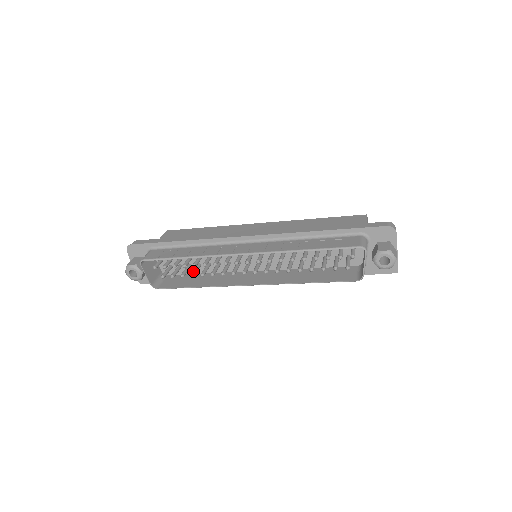
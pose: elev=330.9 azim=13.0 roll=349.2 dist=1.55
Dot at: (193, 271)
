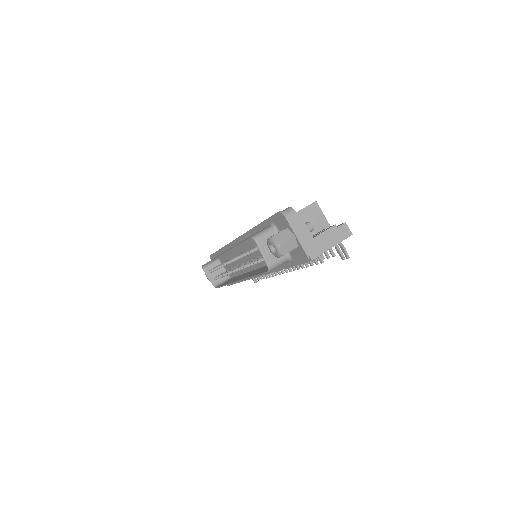
Dot at: occluded
